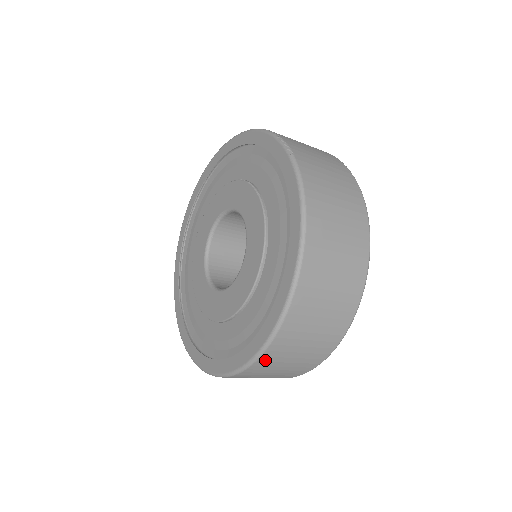
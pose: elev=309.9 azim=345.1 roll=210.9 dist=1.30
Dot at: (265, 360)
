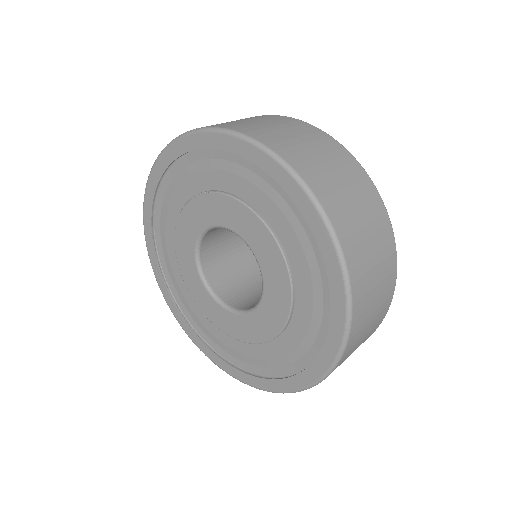
Dot at: (357, 288)
